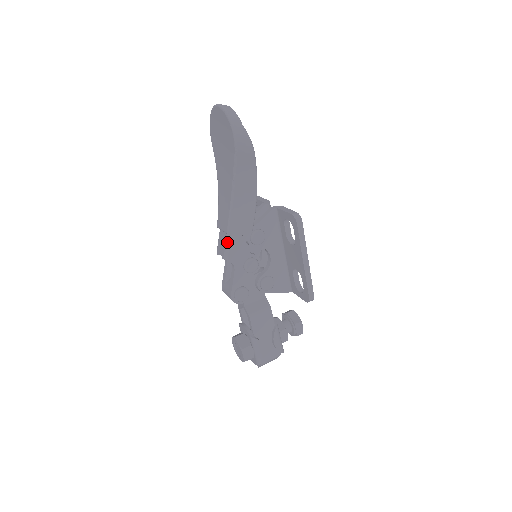
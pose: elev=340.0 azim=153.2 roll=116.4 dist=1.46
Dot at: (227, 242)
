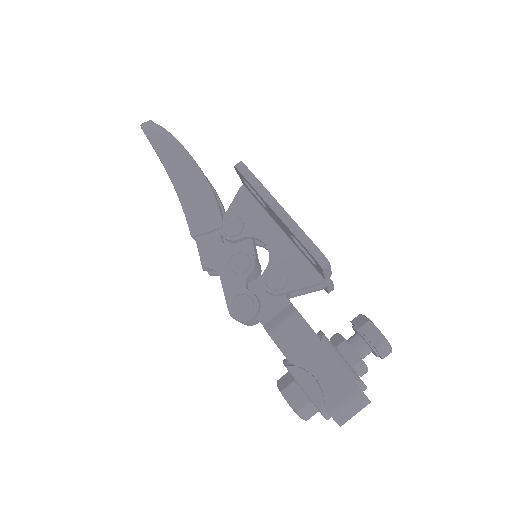
Dot at: (198, 248)
